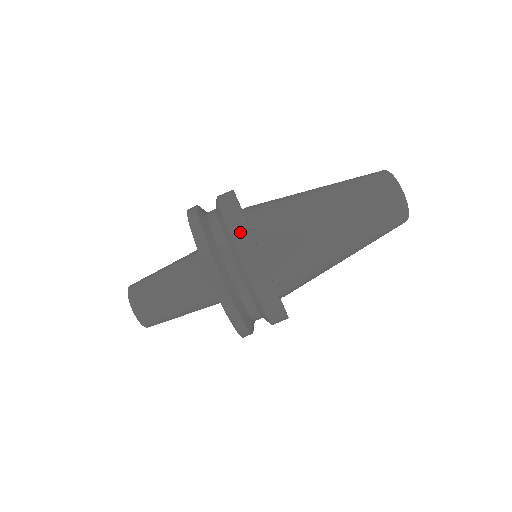
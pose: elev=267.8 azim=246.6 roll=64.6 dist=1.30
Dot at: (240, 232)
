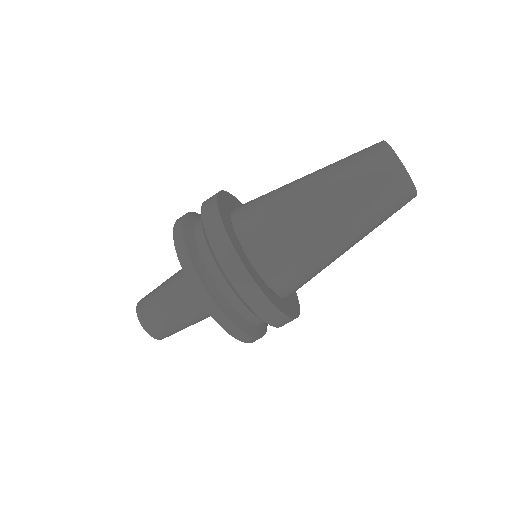
Dot at: (237, 275)
